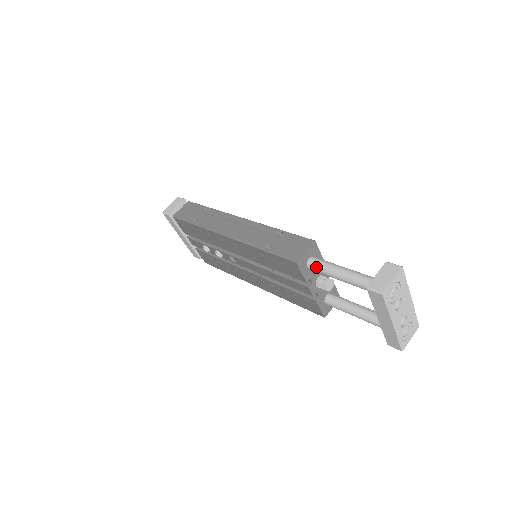
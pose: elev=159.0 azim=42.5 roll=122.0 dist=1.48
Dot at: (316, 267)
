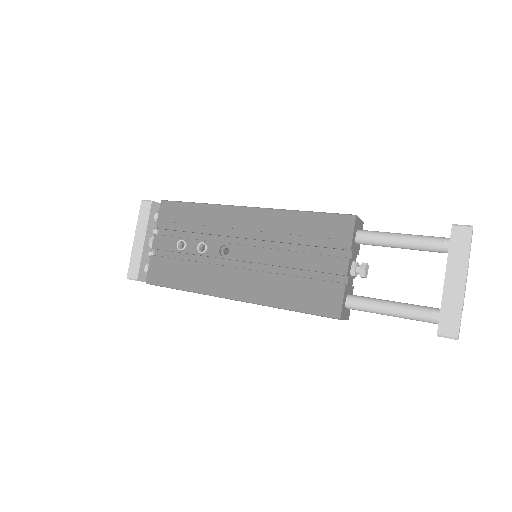
Dot at: (370, 232)
